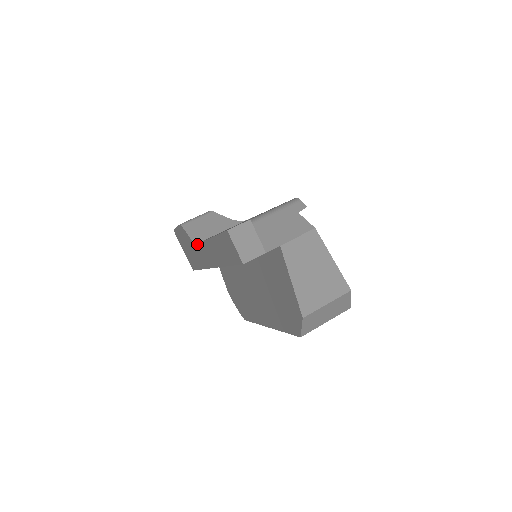
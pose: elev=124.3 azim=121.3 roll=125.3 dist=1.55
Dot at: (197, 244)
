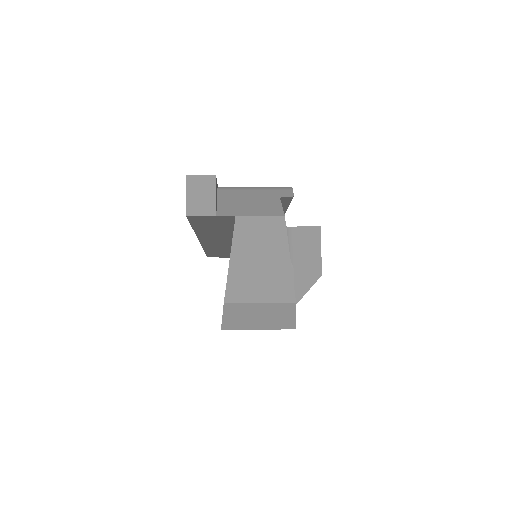
Dot at: occluded
